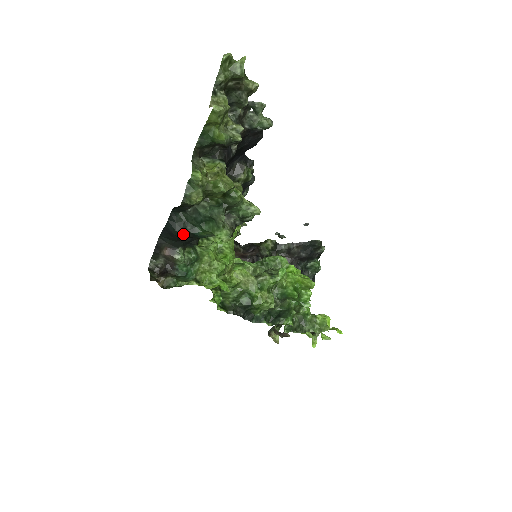
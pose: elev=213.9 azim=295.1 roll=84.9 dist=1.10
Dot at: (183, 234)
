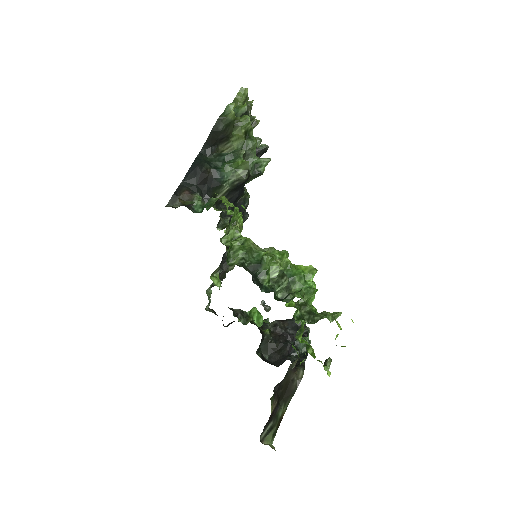
Dot at: (208, 166)
